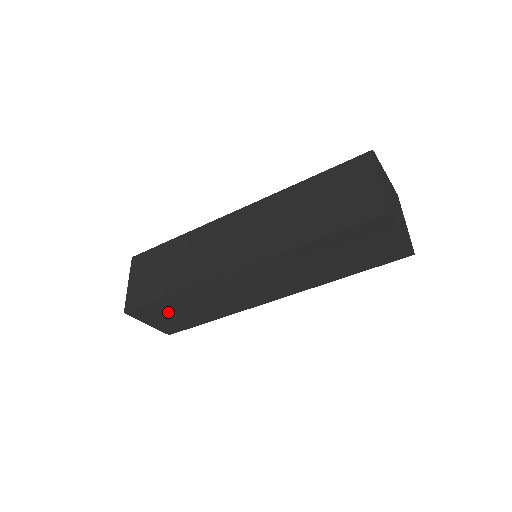
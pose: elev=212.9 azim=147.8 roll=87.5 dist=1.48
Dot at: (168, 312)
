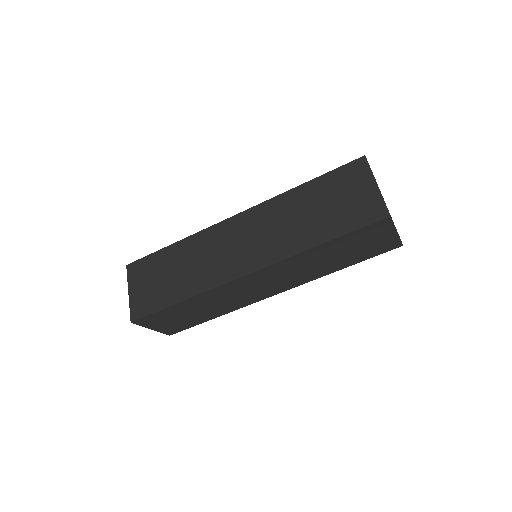
Dot at: (174, 316)
